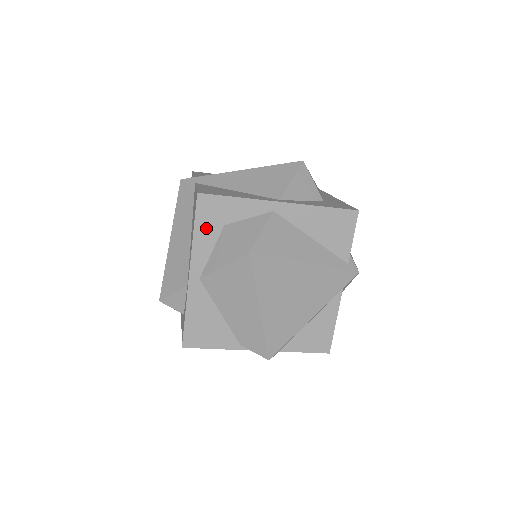
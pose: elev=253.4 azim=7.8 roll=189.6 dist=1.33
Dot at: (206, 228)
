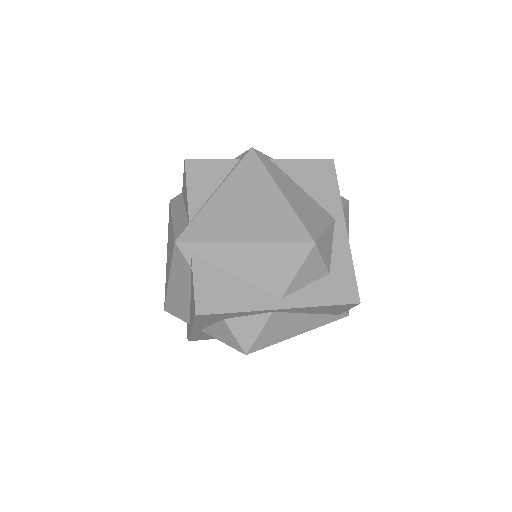
Dot at: (205, 321)
